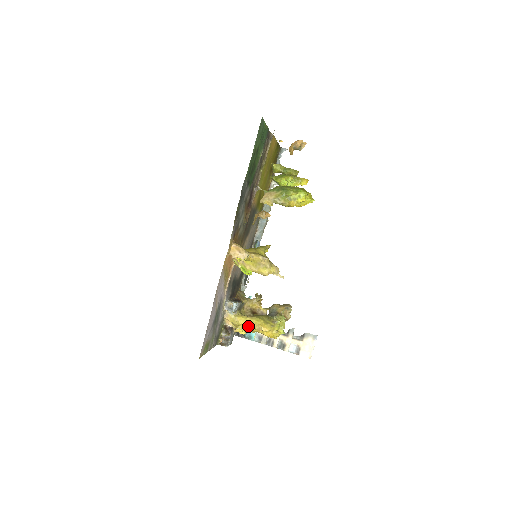
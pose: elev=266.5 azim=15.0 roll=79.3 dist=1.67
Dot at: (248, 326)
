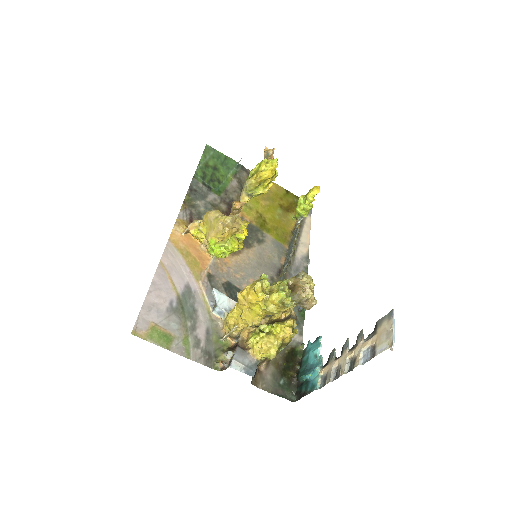
Dot at: (239, 314)
